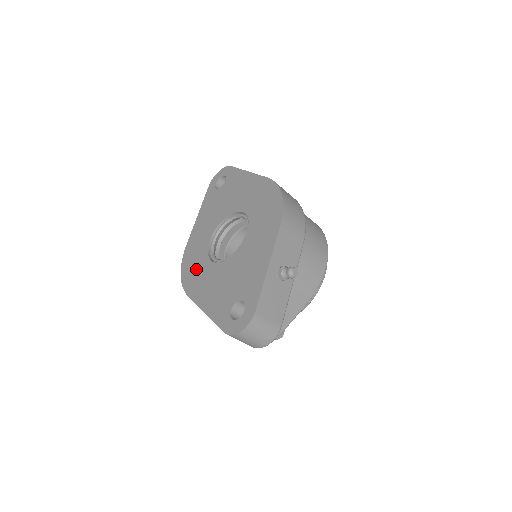
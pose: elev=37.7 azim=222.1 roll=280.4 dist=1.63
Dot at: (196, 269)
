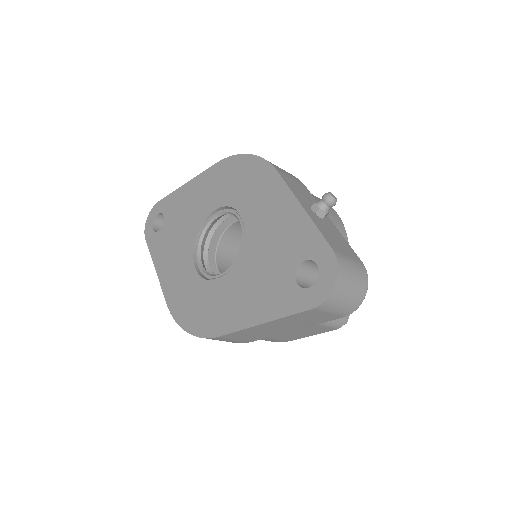
Dot at: (204, 306)
